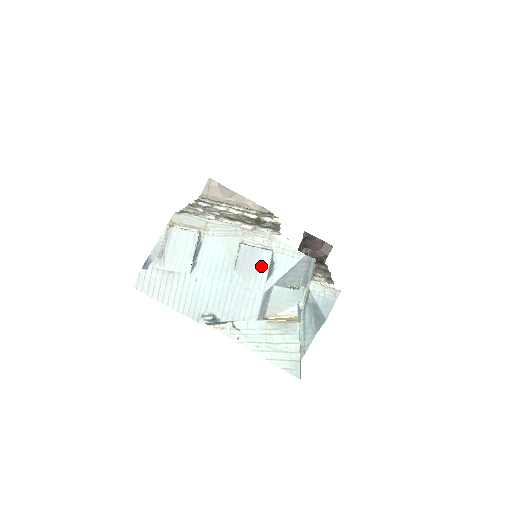
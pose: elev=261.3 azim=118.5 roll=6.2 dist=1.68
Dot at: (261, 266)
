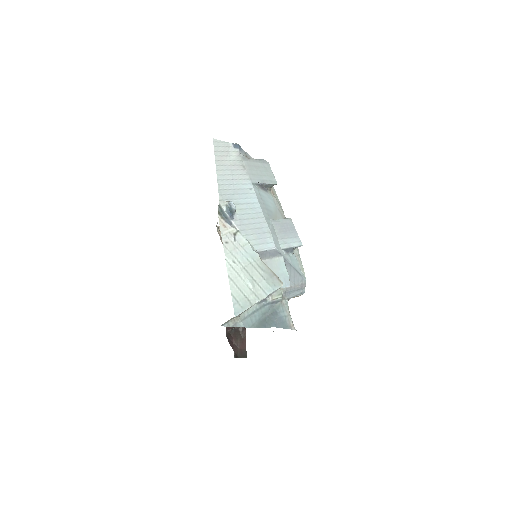
Dot at: (288, 240)
